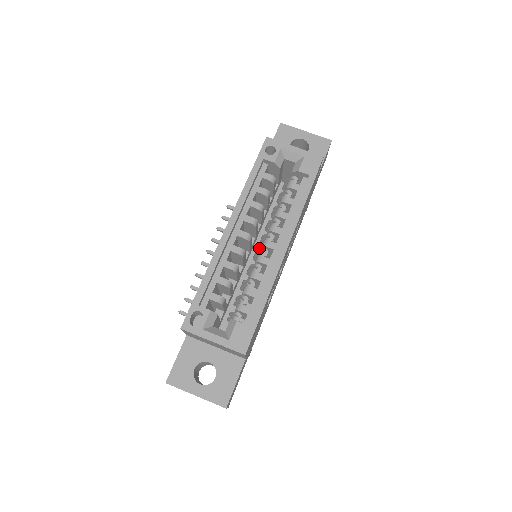
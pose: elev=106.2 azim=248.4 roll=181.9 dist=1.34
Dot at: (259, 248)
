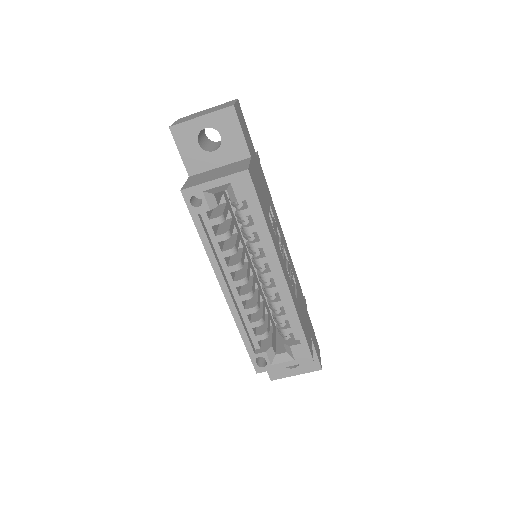
Dot at: occluded
